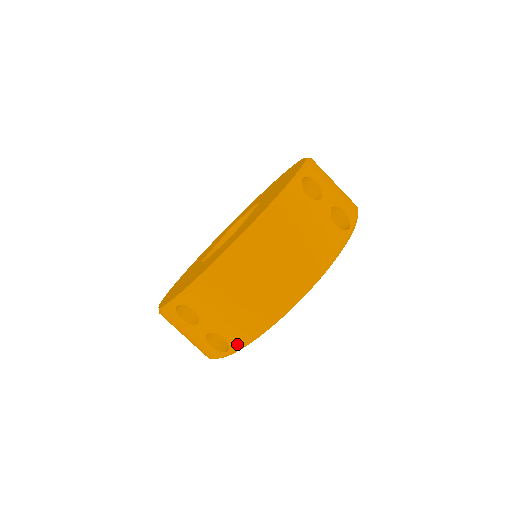
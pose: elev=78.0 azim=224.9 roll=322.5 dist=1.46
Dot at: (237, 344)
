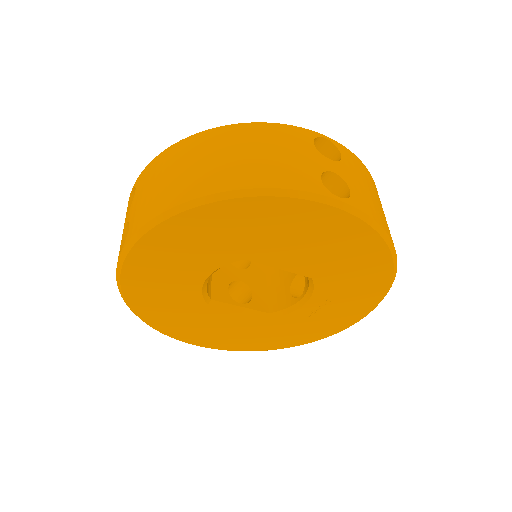
Dot at: (131, 234)
